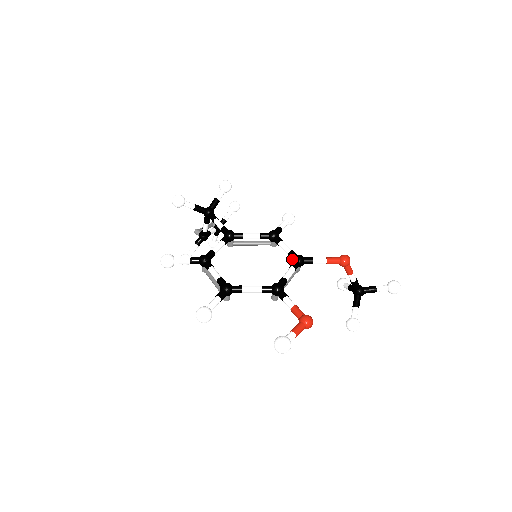
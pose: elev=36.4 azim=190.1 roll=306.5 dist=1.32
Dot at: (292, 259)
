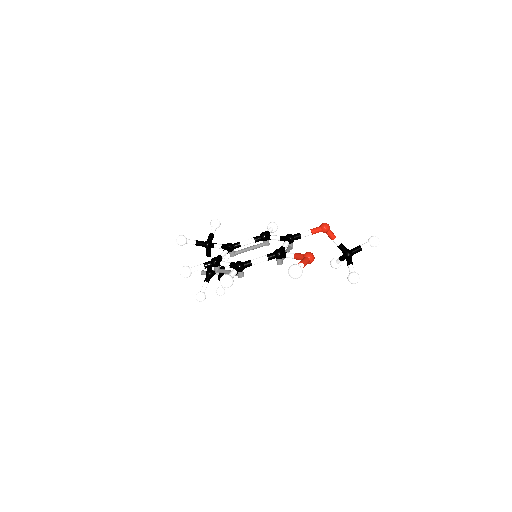
Dot at: (284, 240)
